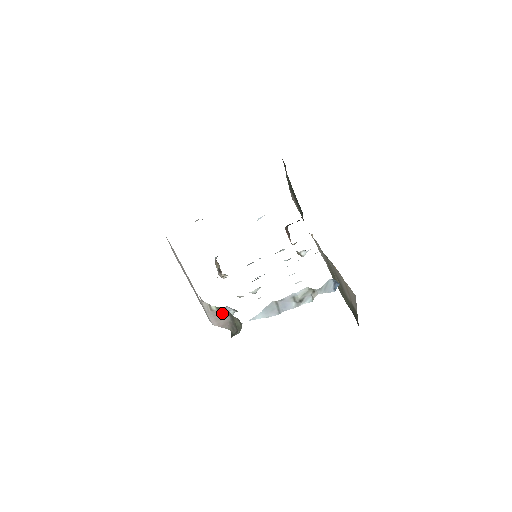
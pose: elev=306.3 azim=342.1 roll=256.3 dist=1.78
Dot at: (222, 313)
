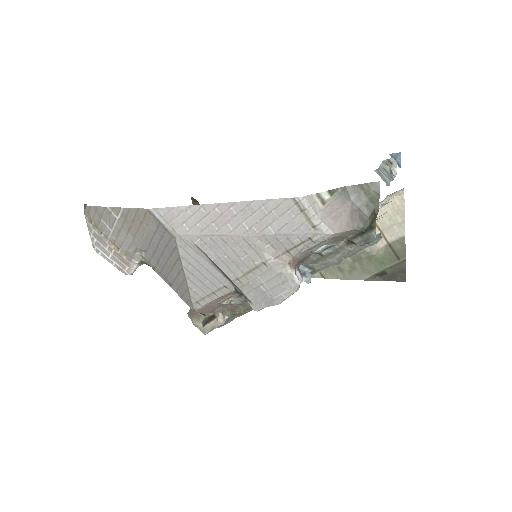
Dot at: (339, 199)
